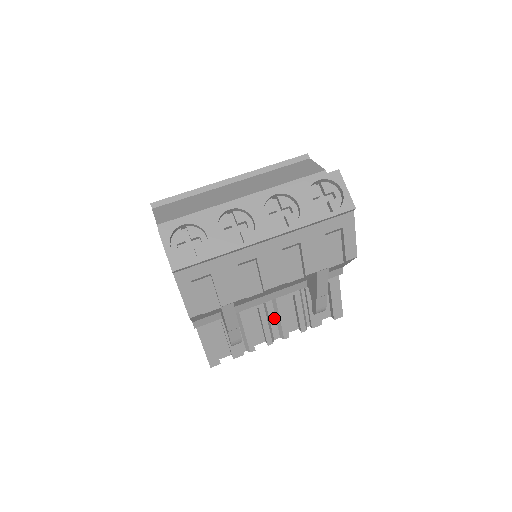
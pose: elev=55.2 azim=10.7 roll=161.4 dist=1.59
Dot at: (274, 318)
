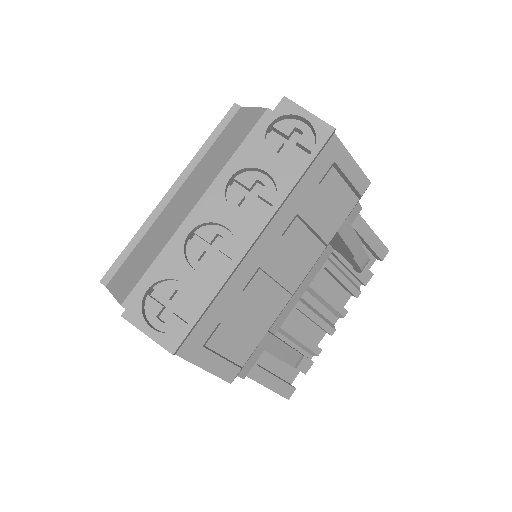
Dot at: (319, 305)
